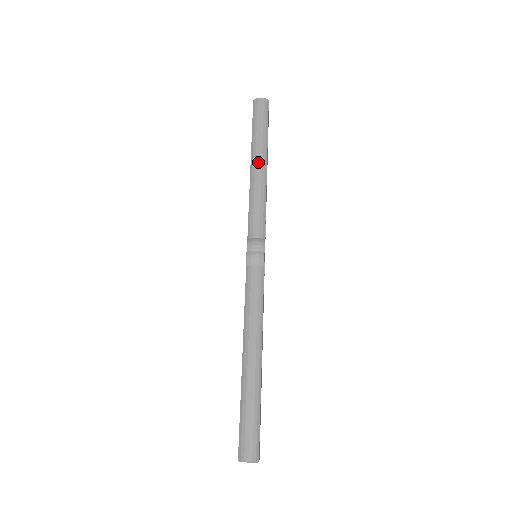
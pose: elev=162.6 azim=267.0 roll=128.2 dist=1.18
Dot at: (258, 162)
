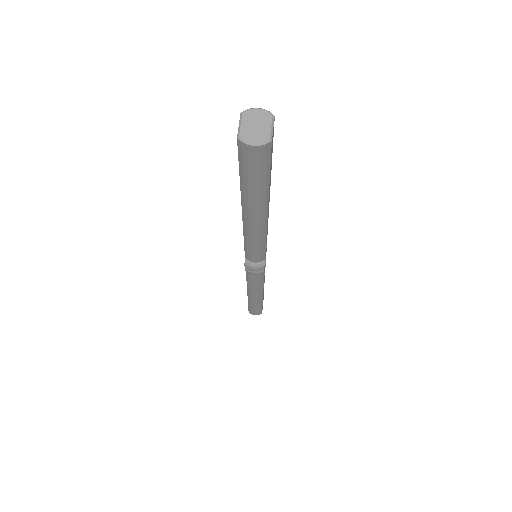
Dot at: (253, 219)
